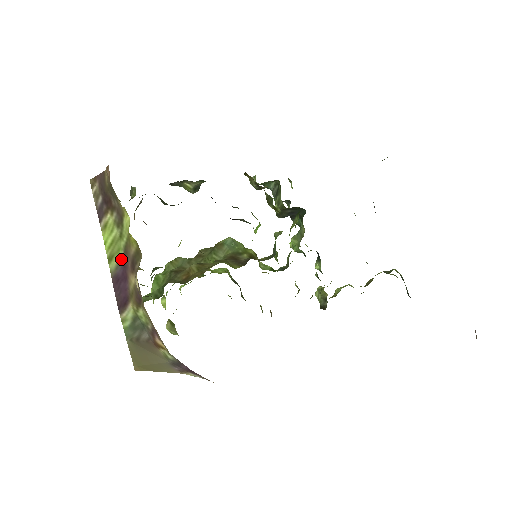
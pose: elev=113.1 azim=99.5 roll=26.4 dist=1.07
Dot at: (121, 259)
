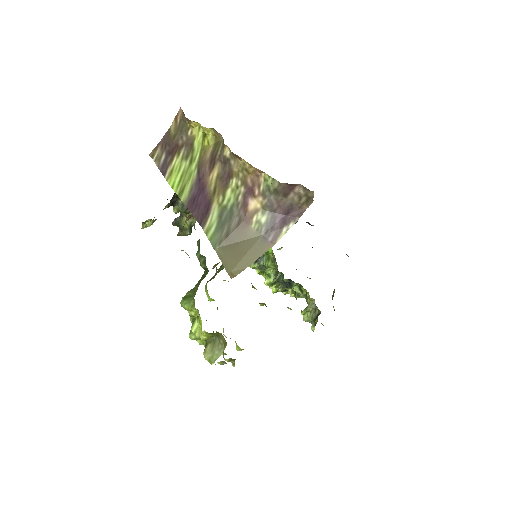
Dot at: (194, 179)
